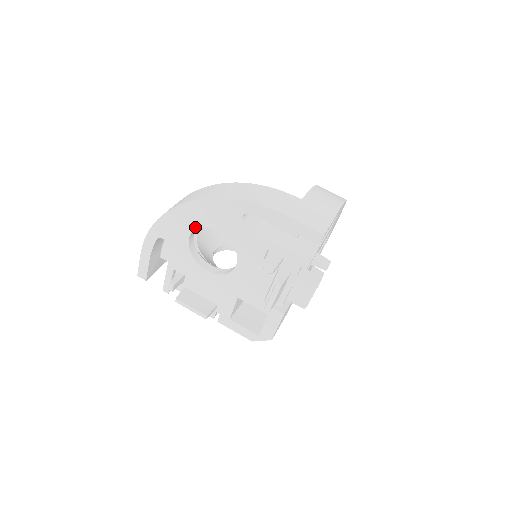
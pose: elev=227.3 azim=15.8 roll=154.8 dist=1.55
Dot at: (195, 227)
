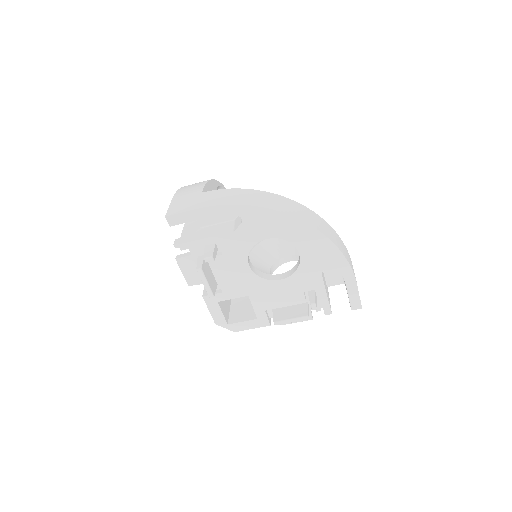
Dot at: (285, 238)
